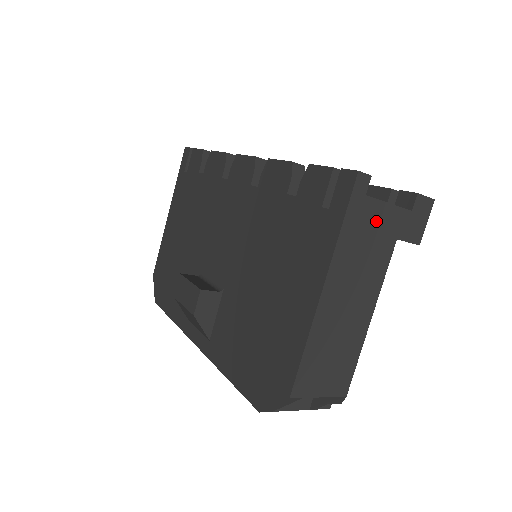
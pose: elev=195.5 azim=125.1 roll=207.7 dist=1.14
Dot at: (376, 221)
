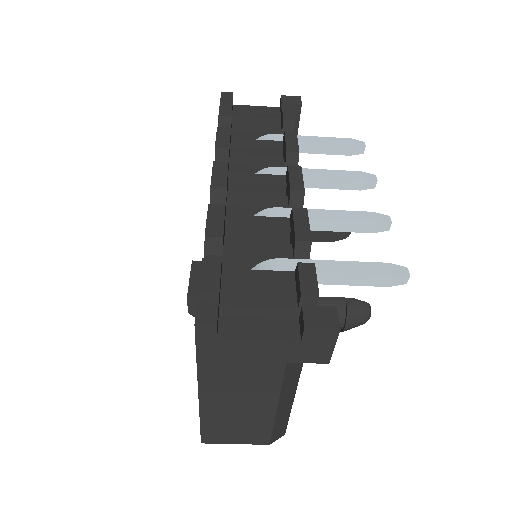
Dot at: (245, 353)
